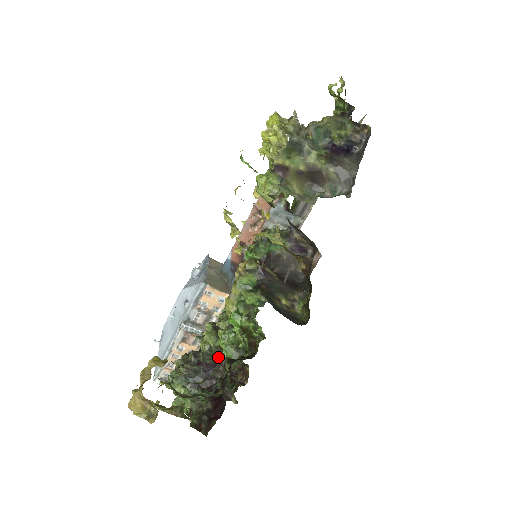
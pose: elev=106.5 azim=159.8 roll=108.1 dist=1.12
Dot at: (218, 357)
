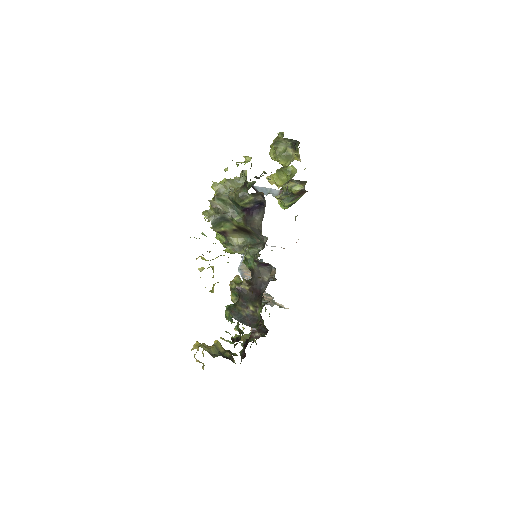
Dot at: occluded
